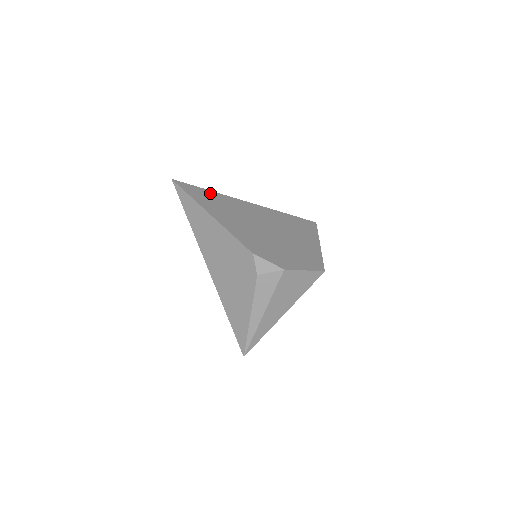
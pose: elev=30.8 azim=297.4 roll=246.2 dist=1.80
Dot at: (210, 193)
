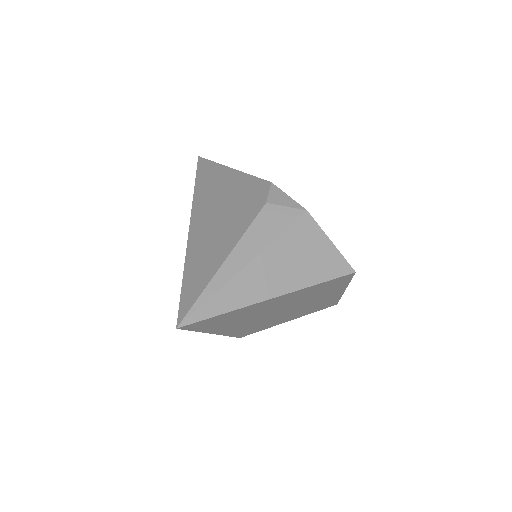
Dot at: occluded
